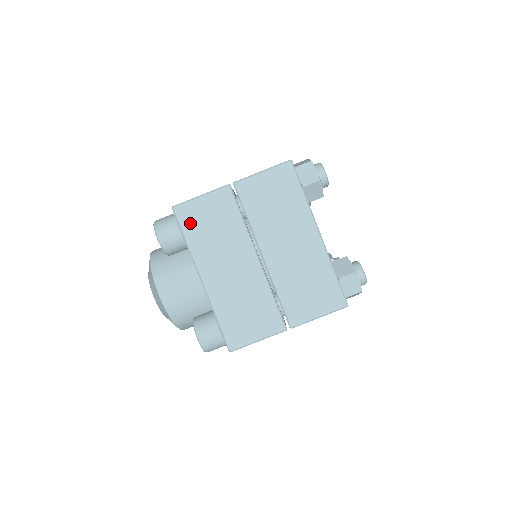
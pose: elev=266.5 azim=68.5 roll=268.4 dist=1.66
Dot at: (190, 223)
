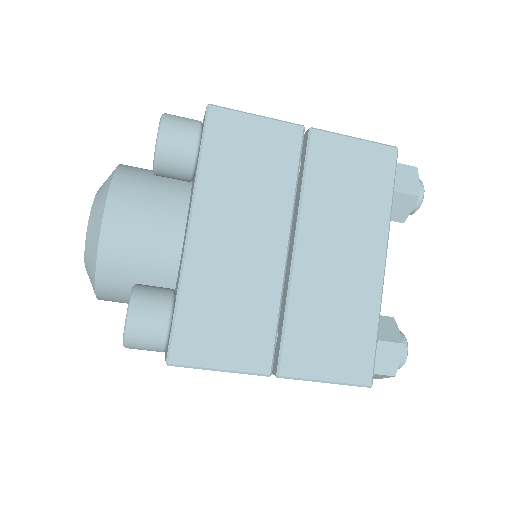
Dot at: (221, 141)
